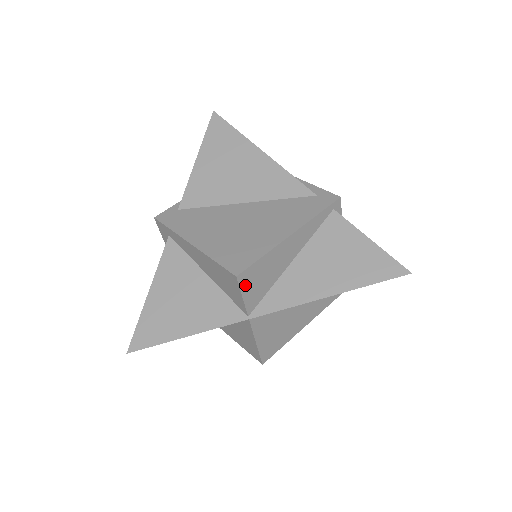
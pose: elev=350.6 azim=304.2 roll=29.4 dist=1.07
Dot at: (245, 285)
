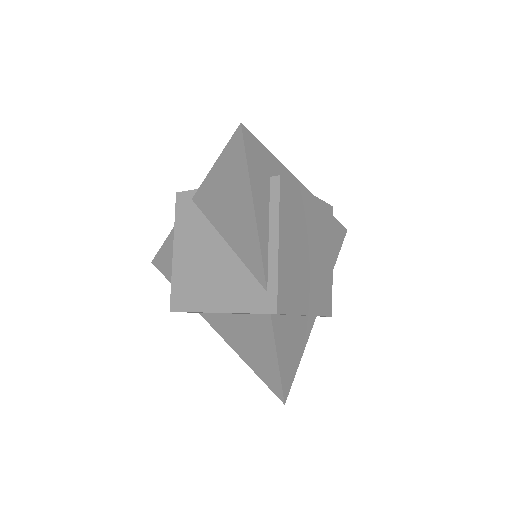
Dot at: occluded
